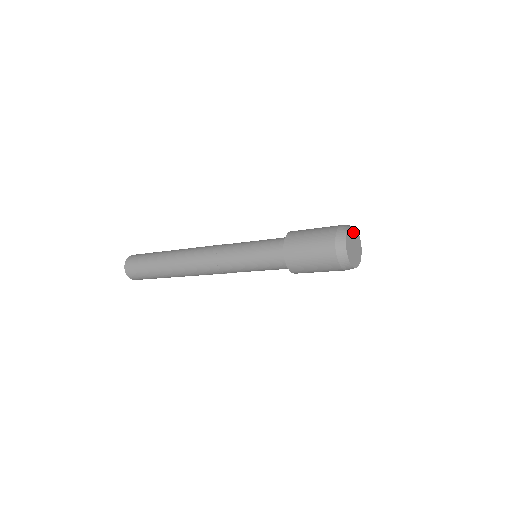
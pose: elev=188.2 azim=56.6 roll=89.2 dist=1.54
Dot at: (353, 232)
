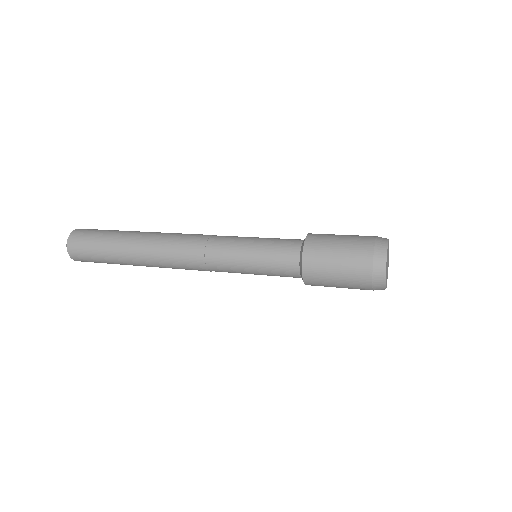
Dot at: (388, 246)
